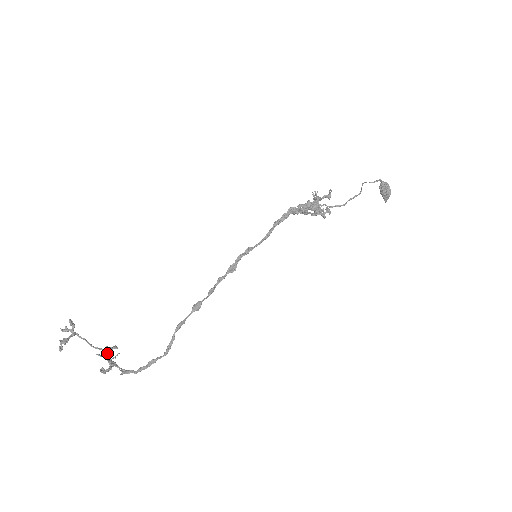
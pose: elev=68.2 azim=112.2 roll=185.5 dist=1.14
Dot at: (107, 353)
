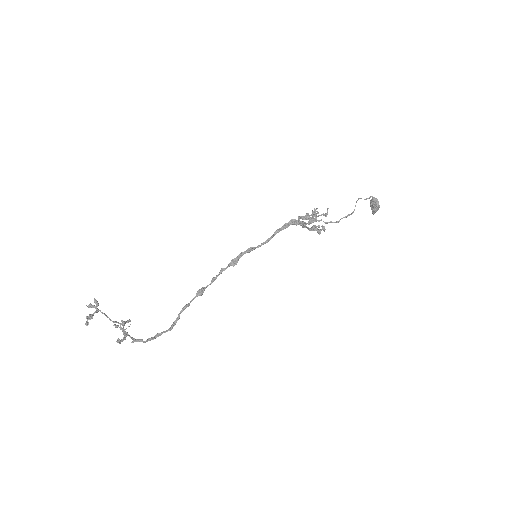
Dot at: occluded
